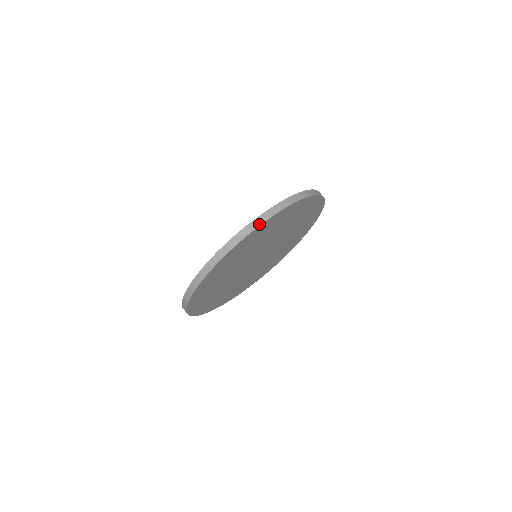
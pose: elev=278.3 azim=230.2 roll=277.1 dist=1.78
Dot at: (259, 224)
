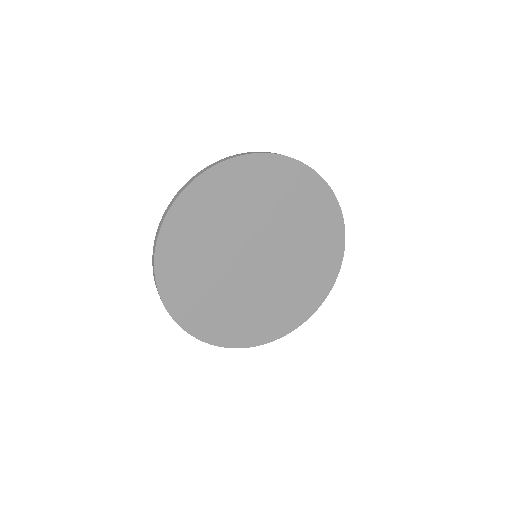
Dot at: (183, 189)
